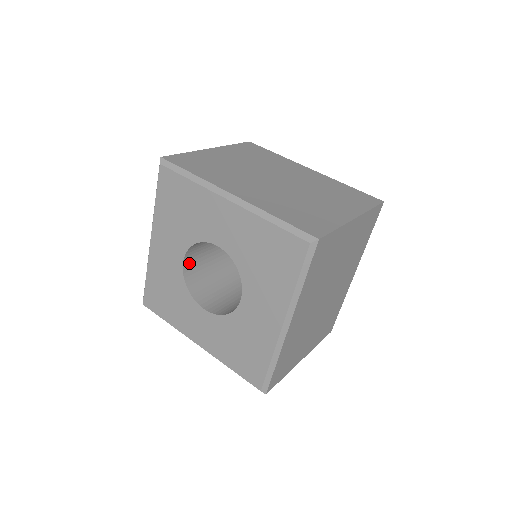
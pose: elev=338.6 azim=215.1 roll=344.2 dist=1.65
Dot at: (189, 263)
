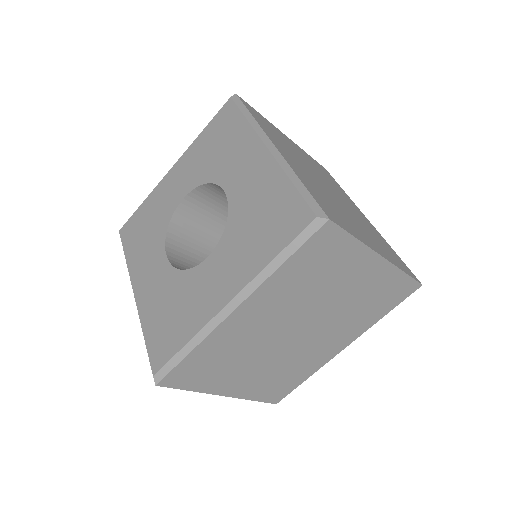
Dot at: (188, 207)
